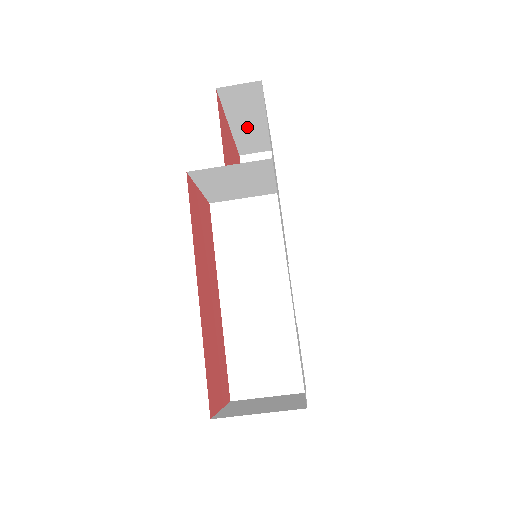
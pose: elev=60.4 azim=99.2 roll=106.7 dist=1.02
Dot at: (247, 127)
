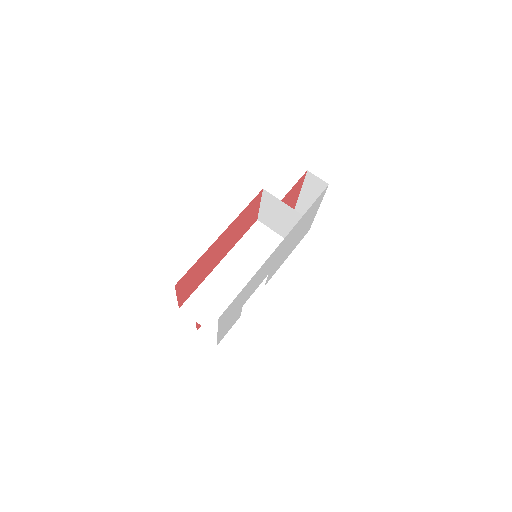
Dot at: (307, 204)
